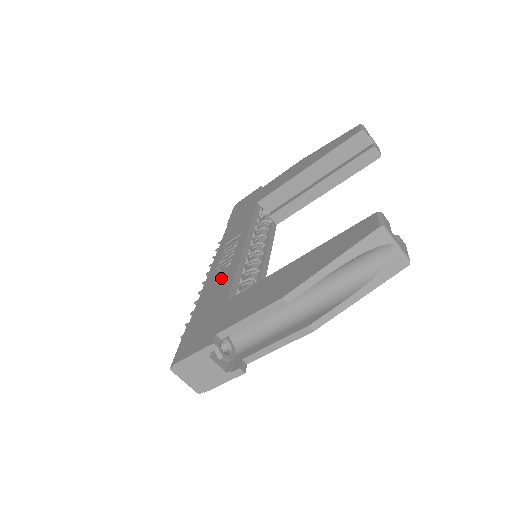
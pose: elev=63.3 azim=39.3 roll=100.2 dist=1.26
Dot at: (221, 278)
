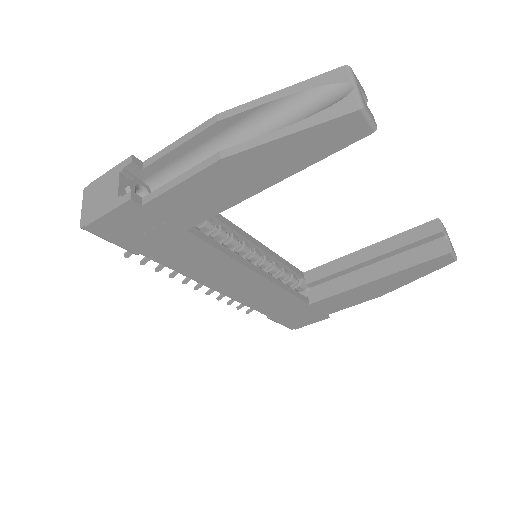
Dot at: occluded
